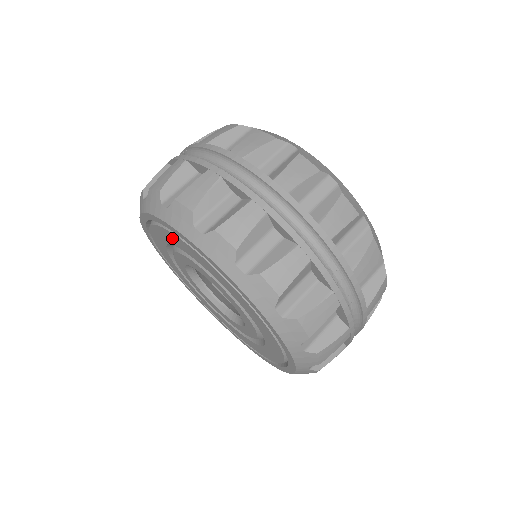
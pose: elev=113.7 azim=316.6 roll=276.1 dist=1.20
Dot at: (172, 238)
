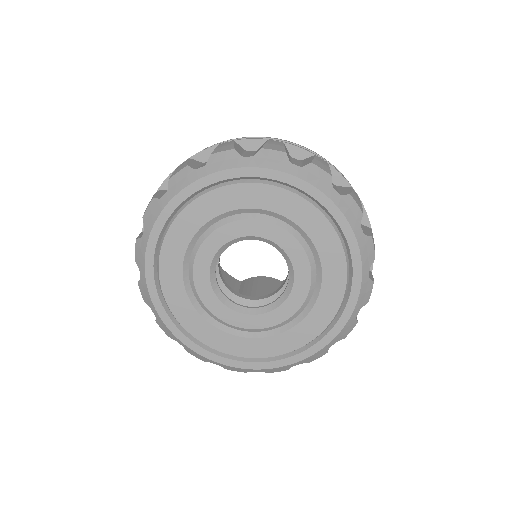
Dot at: (276, 198)
